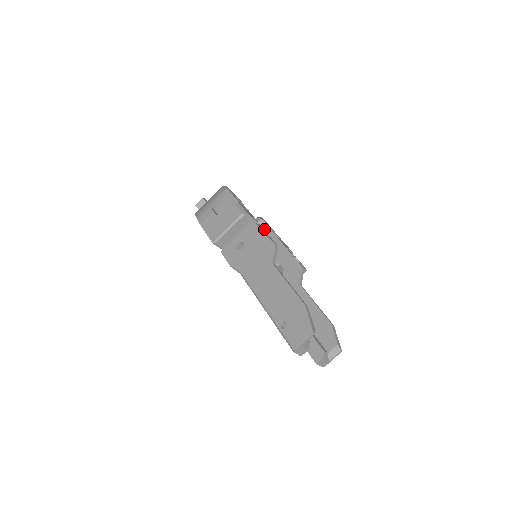
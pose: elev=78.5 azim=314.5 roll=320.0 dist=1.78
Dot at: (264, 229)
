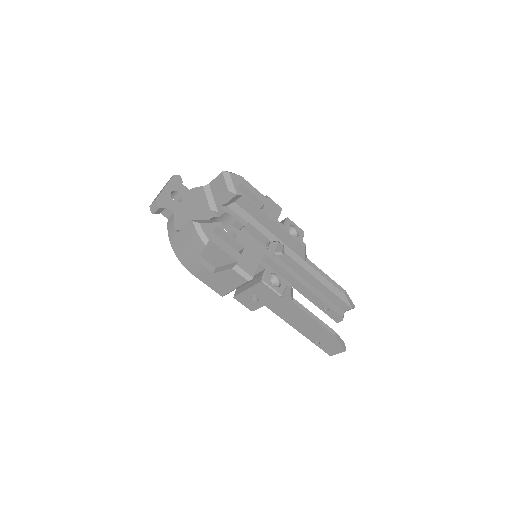
Dot at: (244, 202)
